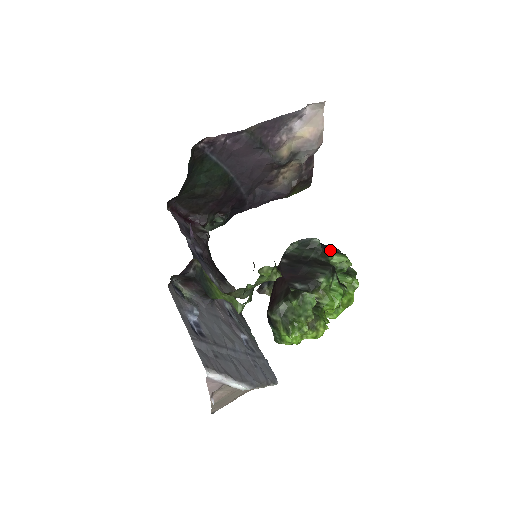
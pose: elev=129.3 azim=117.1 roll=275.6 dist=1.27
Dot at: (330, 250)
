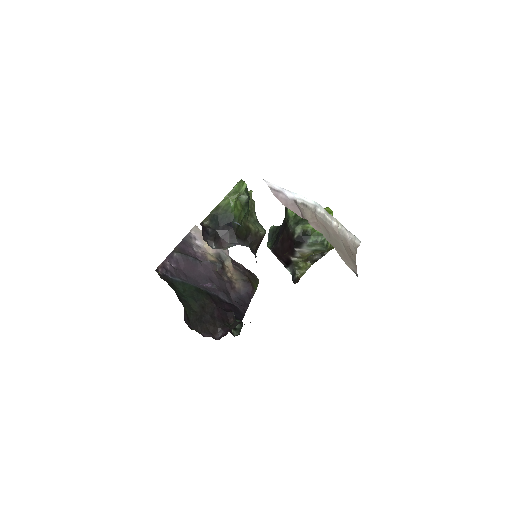
Dot at: occluded
